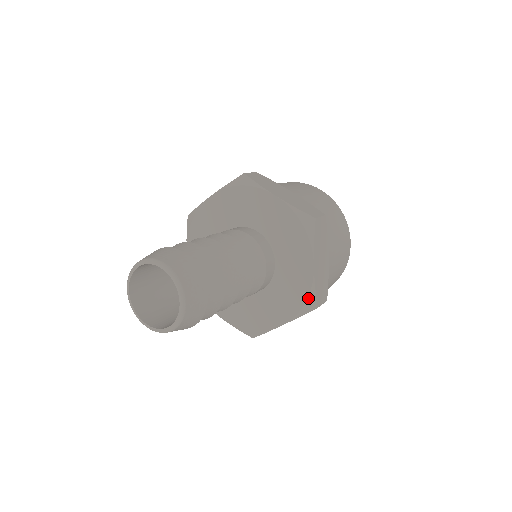
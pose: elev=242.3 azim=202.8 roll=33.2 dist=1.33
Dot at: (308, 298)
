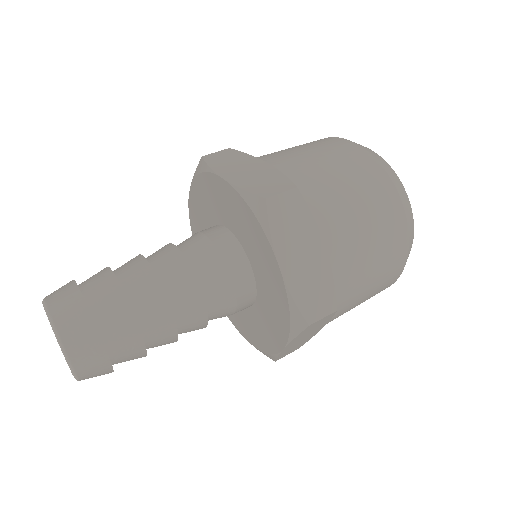
Dot at: (290, 313)
